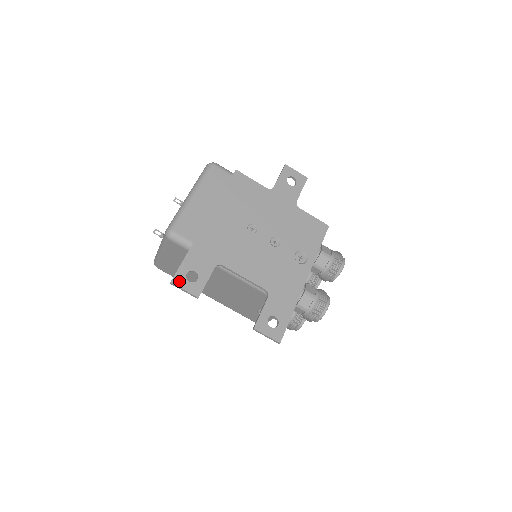
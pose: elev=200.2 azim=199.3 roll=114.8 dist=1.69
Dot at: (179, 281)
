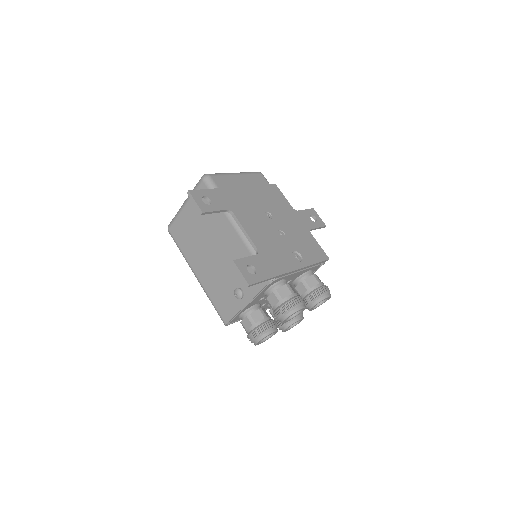
Dot at: (195, 195)
